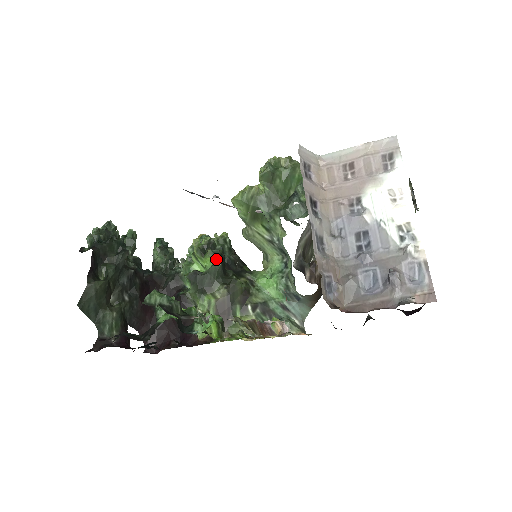
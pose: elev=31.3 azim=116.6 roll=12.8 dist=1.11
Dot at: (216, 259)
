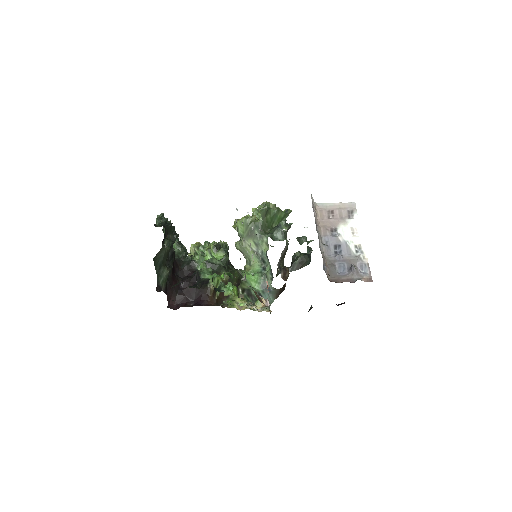
Dot at: (226, 254)
